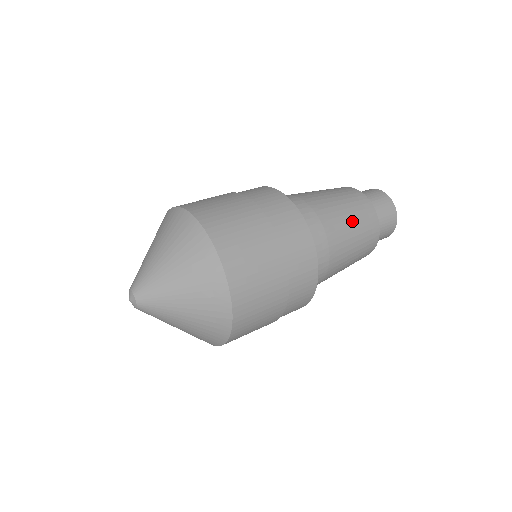
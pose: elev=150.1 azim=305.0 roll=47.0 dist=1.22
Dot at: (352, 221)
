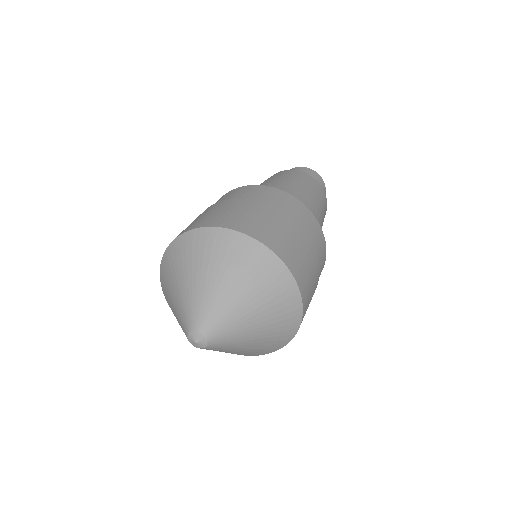
Dot at: (312, 193)
